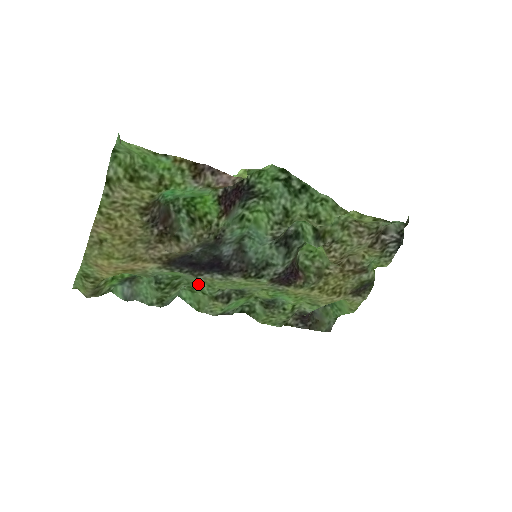
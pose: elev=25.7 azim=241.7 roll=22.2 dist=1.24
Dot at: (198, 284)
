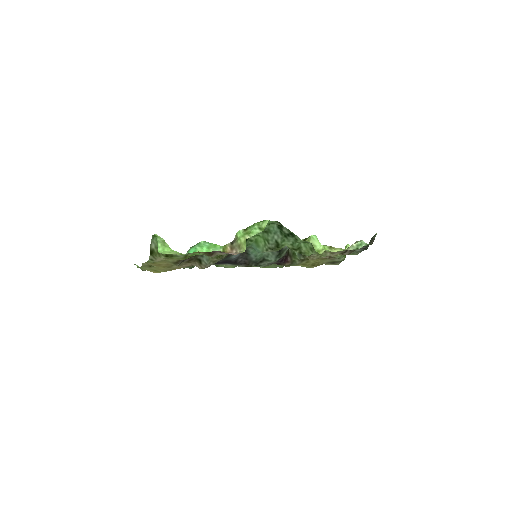
Dot at: occluded
